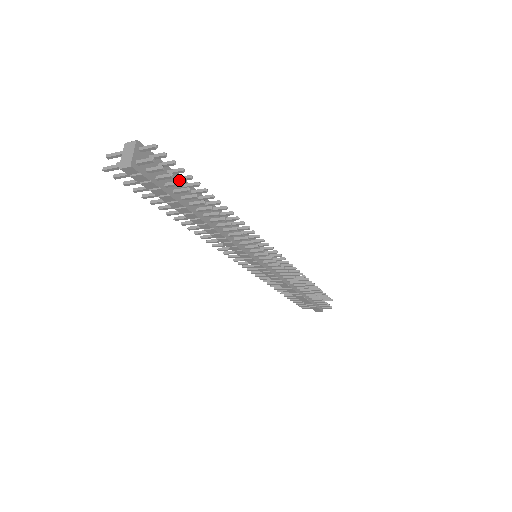
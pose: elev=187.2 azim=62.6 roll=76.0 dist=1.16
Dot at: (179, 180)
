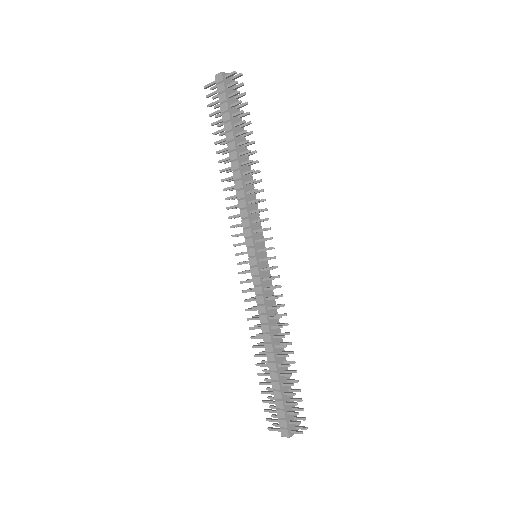
Dot at: (241, 101)
